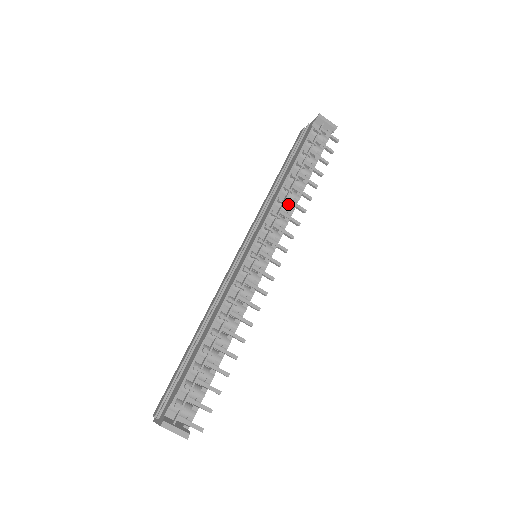
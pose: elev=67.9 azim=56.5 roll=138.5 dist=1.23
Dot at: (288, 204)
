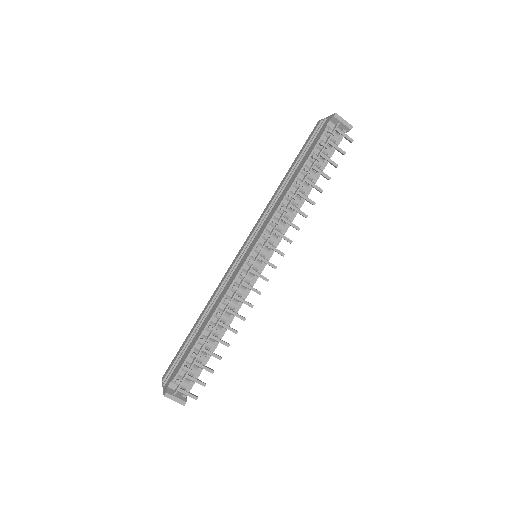
Dot at: (290, 210)
